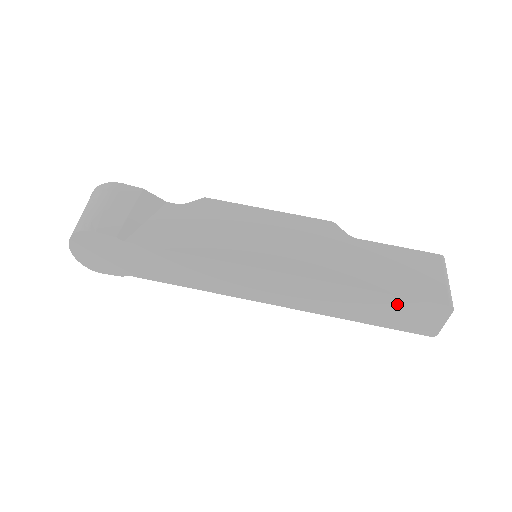
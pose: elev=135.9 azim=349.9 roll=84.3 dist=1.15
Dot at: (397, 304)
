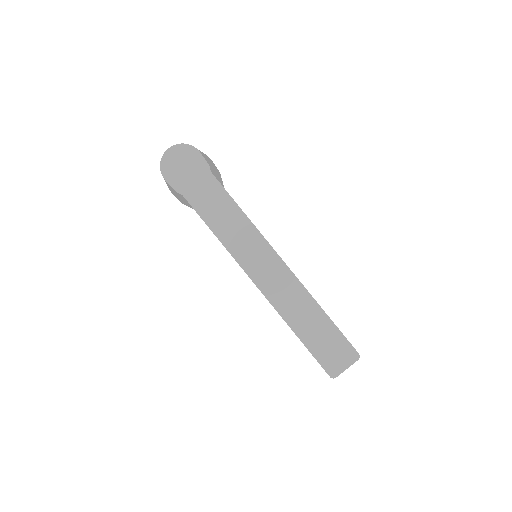
Dot at: (331, 333)
